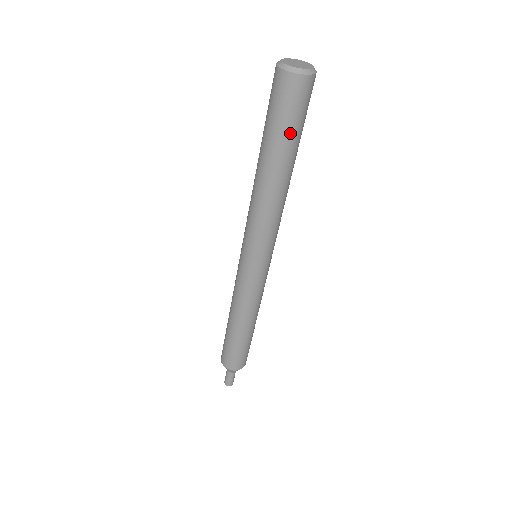
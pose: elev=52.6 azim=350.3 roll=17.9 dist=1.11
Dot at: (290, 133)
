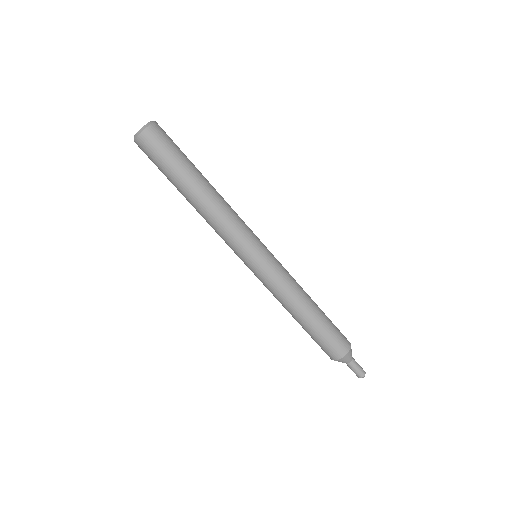
Dot at: (176, 163)
